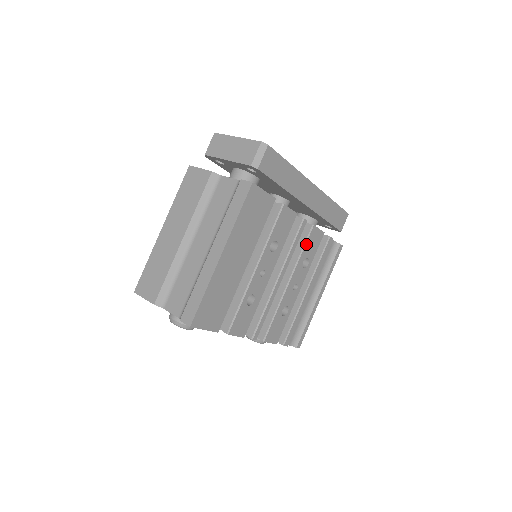
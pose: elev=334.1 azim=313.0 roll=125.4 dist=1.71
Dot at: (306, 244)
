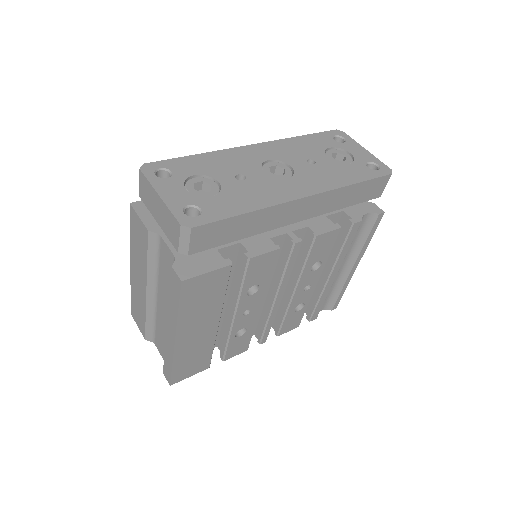
Dot at: (310, 255)
